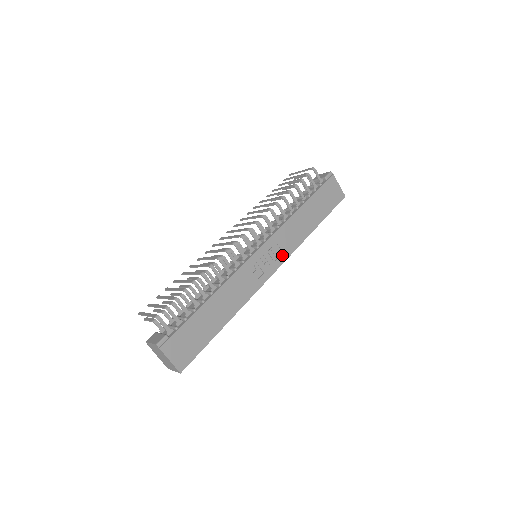
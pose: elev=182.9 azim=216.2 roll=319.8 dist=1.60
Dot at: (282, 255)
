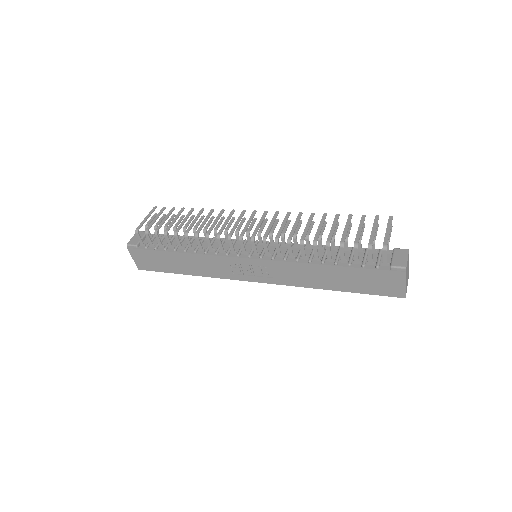
Dot at: (272, 278)
